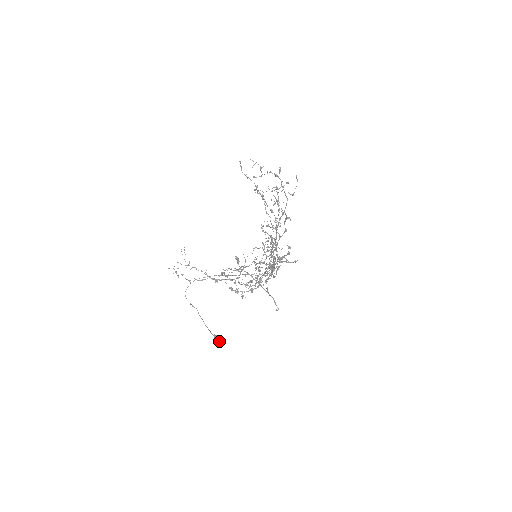
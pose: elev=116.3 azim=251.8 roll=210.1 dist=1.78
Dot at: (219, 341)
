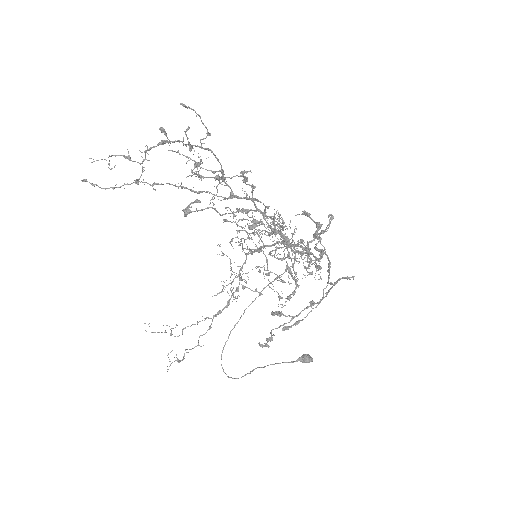
Dot at: (310, 359)
